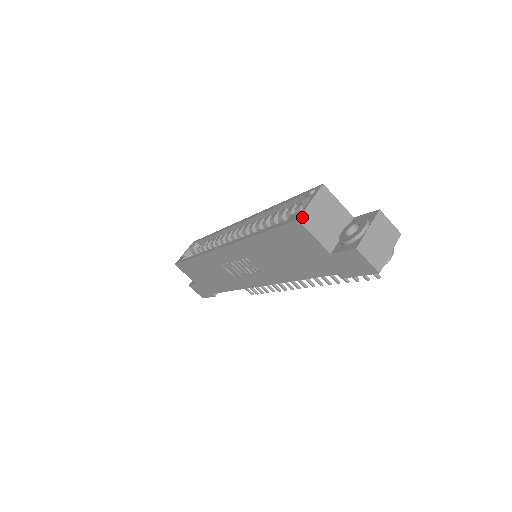
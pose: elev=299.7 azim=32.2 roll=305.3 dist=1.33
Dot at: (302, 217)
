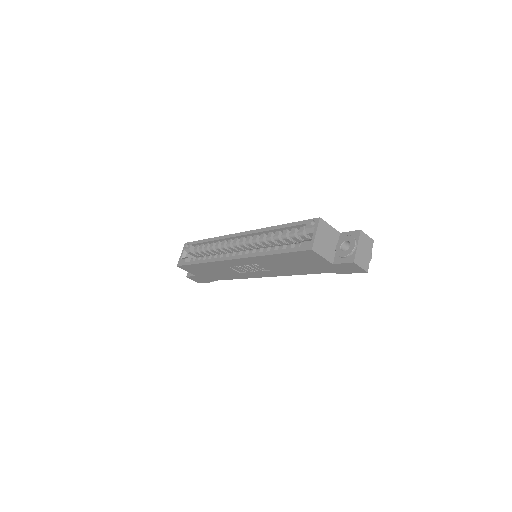
Dot at: (314, 247)
